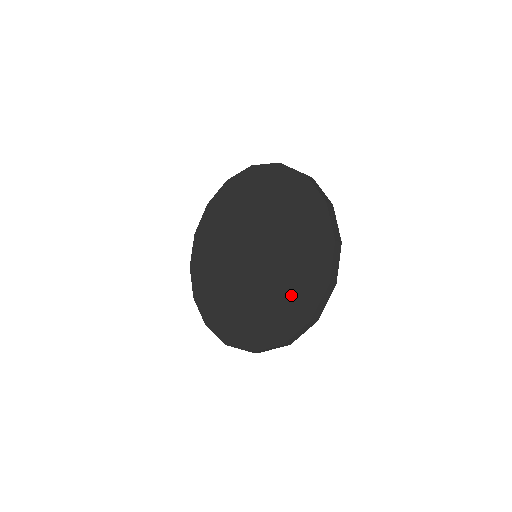
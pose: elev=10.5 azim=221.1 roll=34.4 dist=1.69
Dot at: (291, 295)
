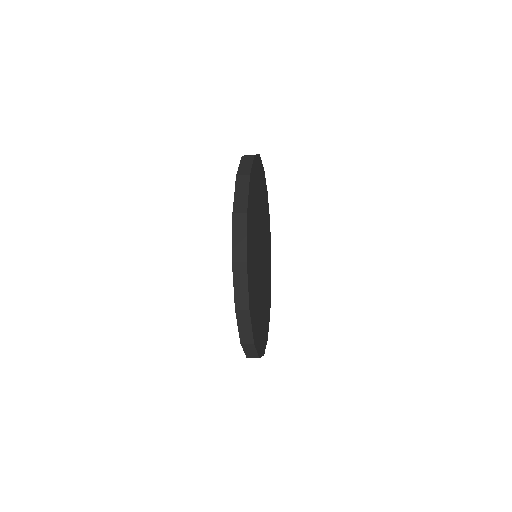
Dot at: occluded
